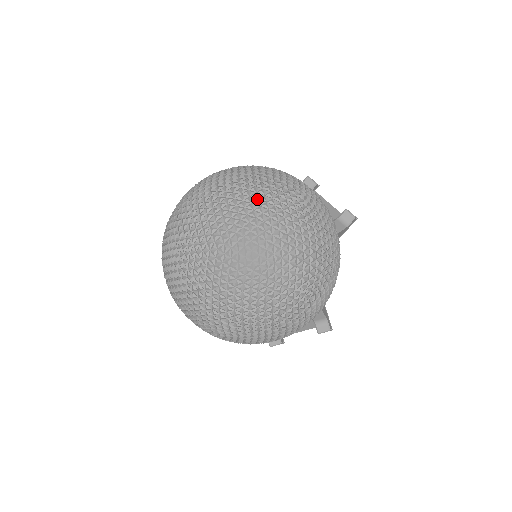
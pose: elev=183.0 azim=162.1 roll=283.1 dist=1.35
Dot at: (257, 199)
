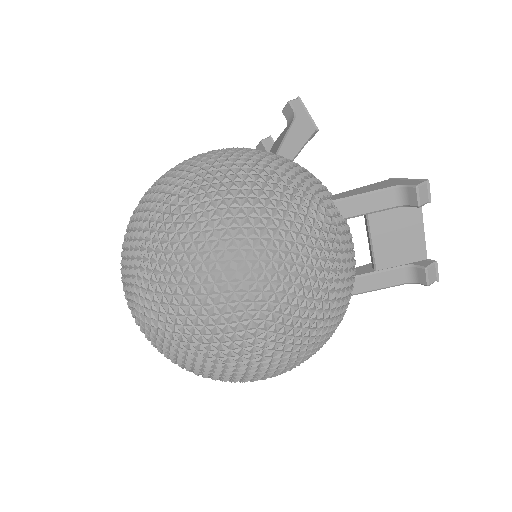
Dot at: (184, 316)
